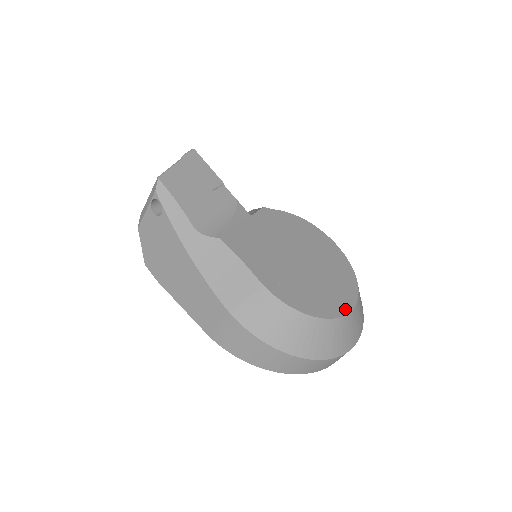
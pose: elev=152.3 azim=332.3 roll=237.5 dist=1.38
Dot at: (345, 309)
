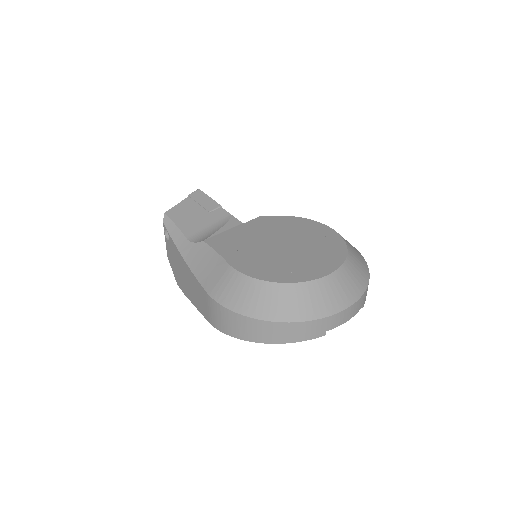
Dot at: (318, 275)
